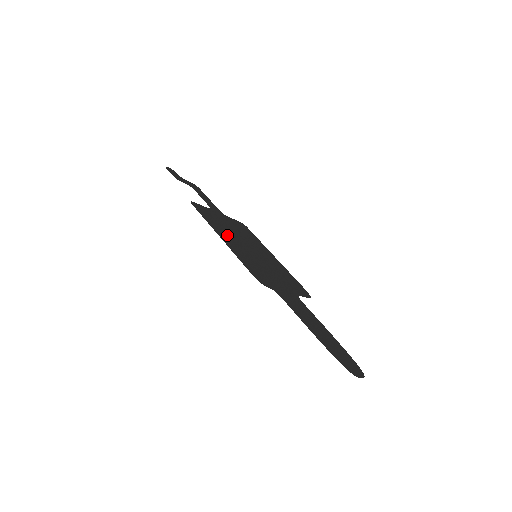
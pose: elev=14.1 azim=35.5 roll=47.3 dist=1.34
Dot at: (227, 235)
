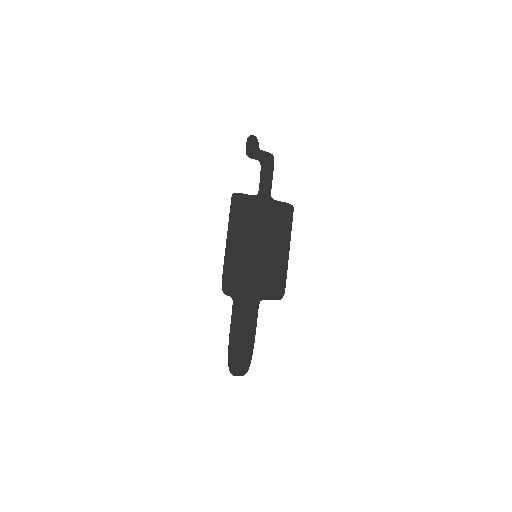
Dot at: (241, 234)
